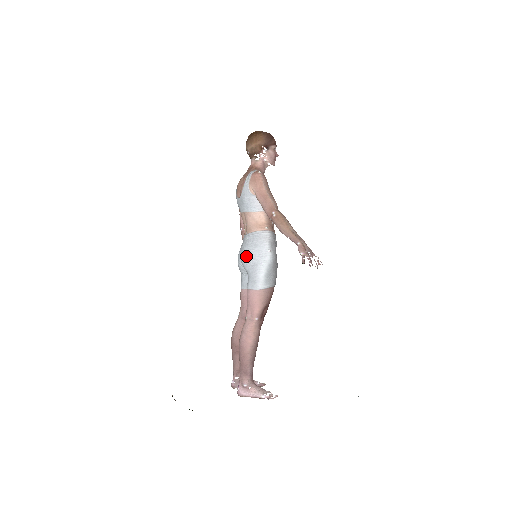
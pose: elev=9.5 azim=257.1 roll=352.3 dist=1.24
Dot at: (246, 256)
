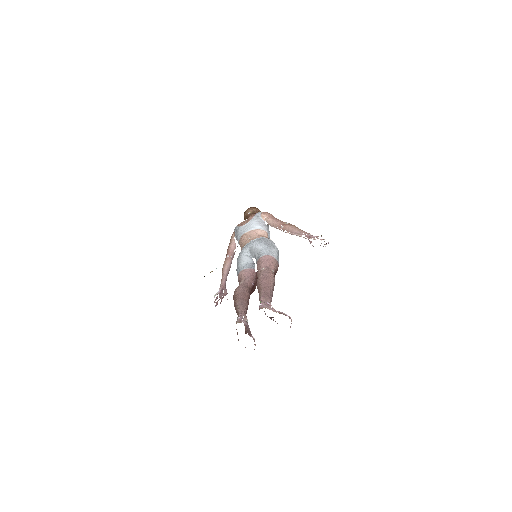
Dot at: (260, 241)
